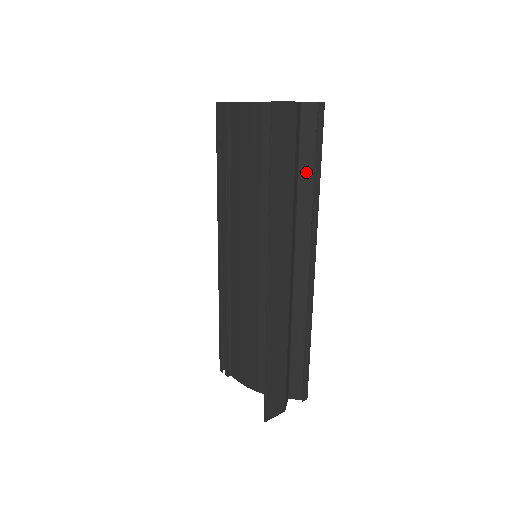
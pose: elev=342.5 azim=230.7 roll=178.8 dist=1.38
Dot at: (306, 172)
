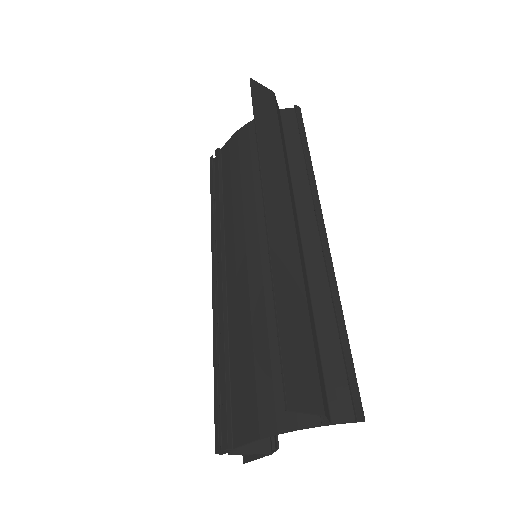
Dot at: (294, 149)
